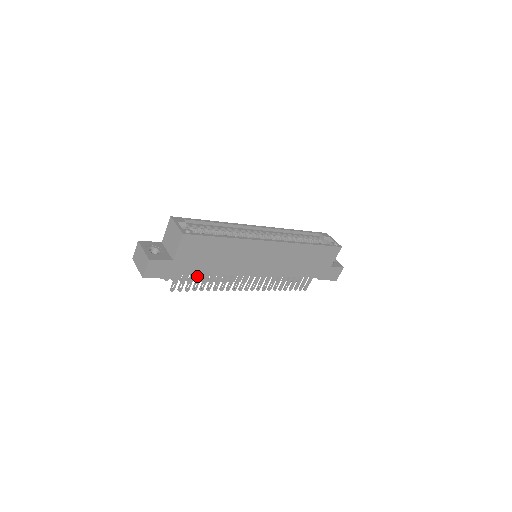
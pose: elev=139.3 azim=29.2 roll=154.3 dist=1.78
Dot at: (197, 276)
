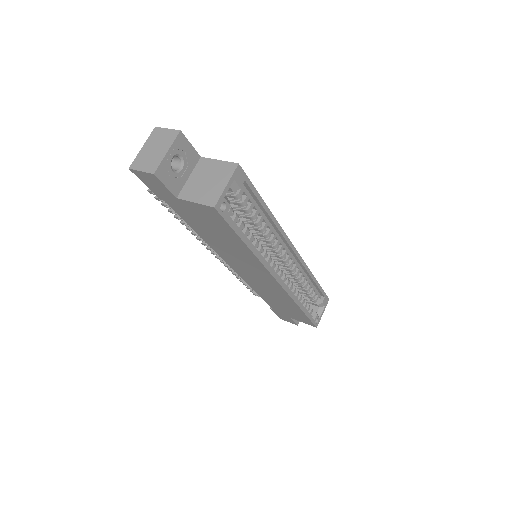
Dot at: occluded
